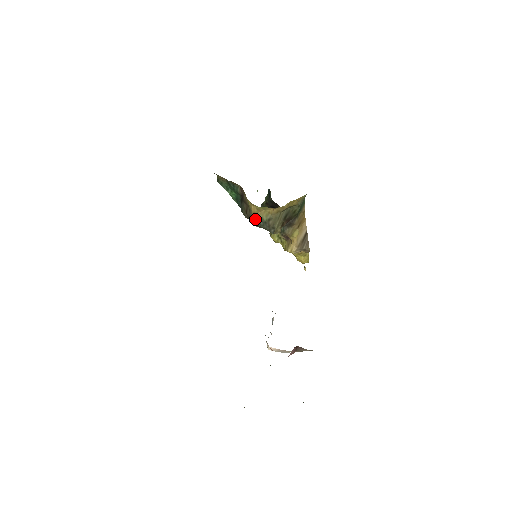
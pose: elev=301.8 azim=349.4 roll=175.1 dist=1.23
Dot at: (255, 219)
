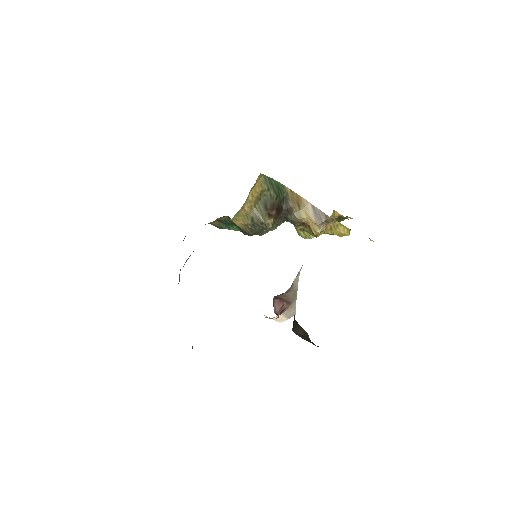
Dot at: (247, 230)
